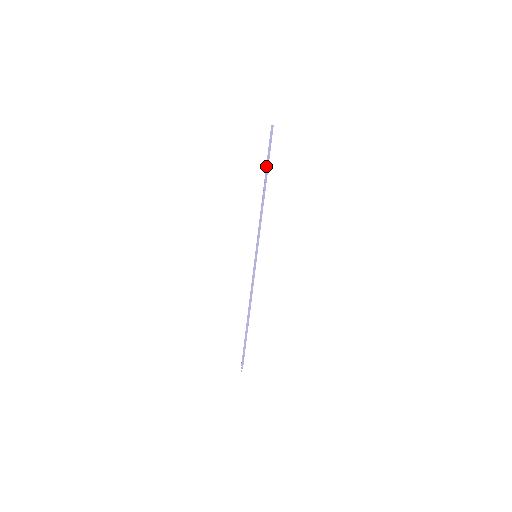
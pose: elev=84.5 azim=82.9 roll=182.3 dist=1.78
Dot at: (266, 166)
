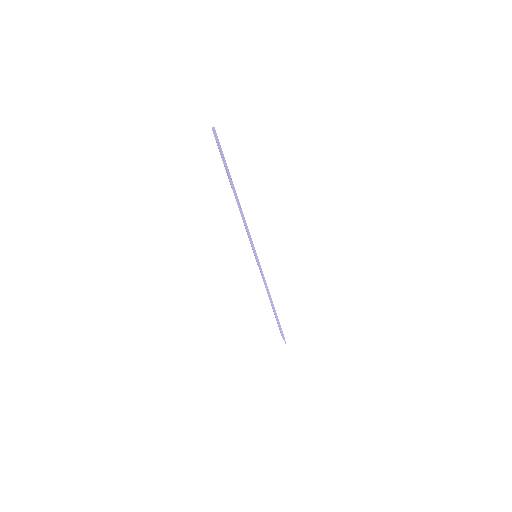
Dot at: (227, 173)
